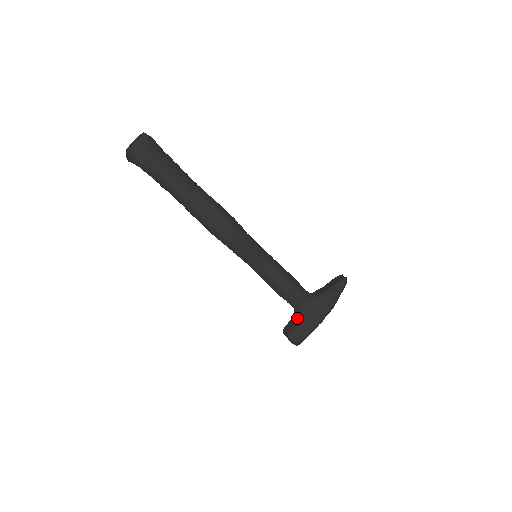
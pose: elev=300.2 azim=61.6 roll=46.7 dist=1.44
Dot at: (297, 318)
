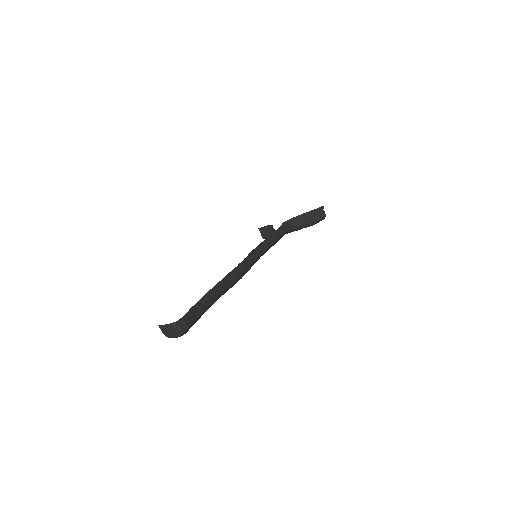
Dot at: occluded
